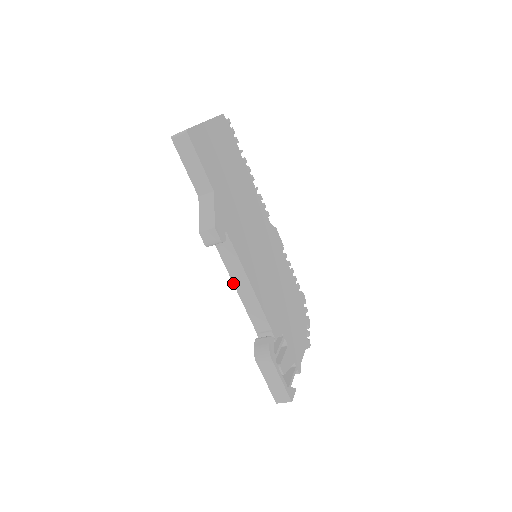
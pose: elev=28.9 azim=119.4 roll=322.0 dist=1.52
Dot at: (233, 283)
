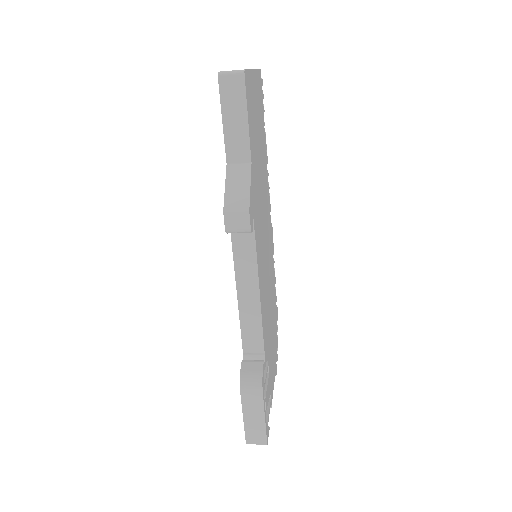
Dot at: (236, 286)
